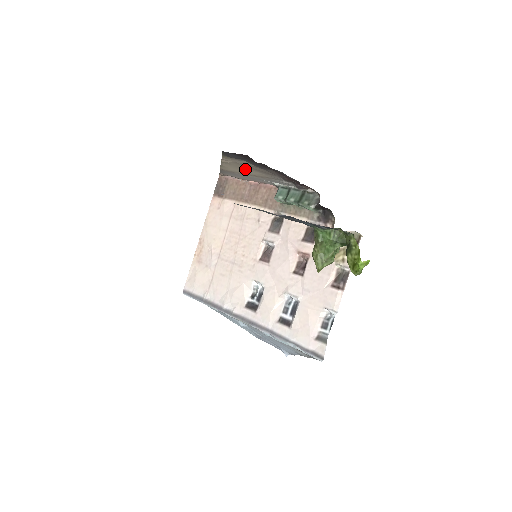
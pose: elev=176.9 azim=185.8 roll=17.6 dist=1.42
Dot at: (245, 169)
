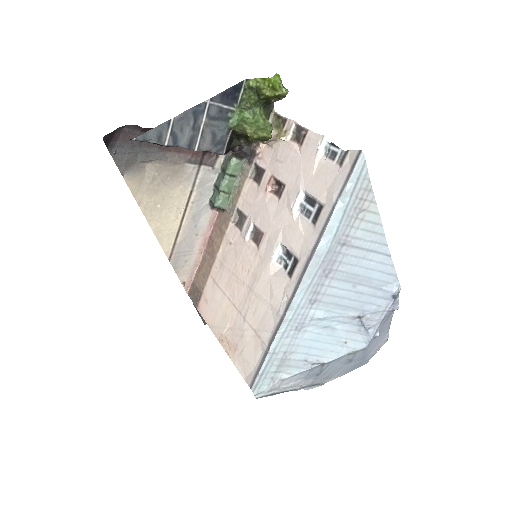
Dot at: (167, 203)
